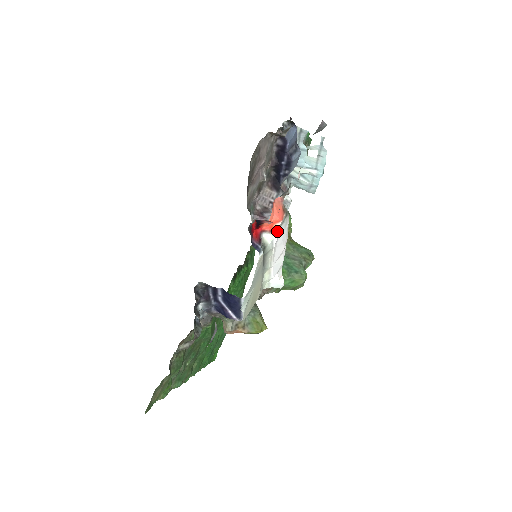
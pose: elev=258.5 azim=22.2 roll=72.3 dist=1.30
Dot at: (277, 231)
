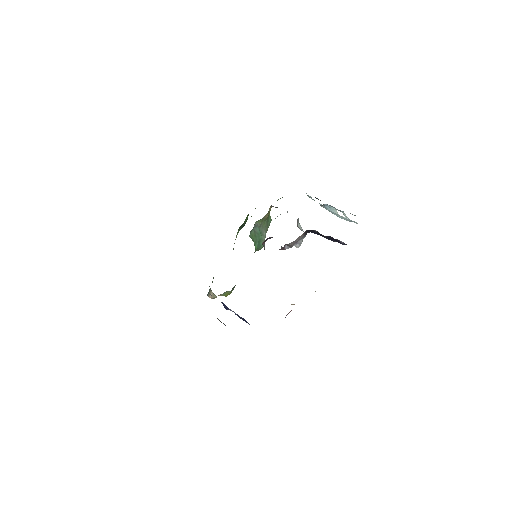
Dot at: occluded
